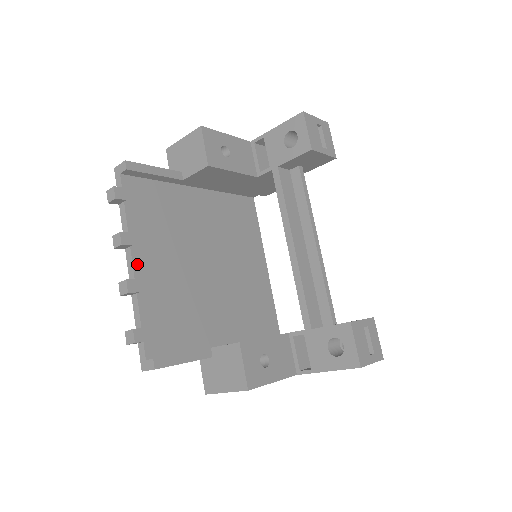
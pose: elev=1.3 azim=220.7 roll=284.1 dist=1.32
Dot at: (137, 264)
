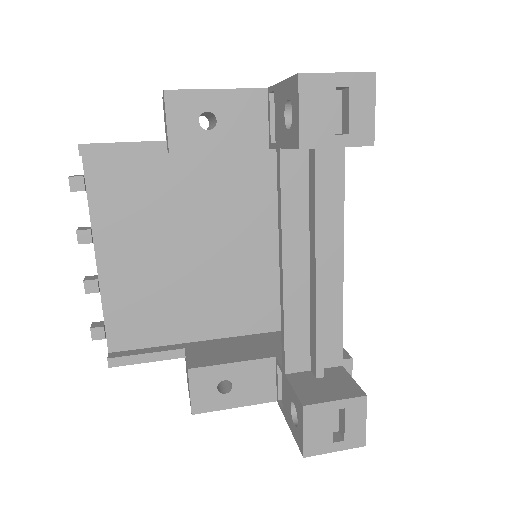
Dot at: (102, 260)
